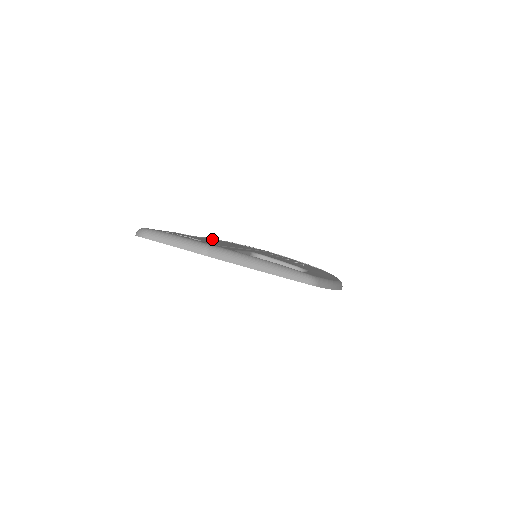
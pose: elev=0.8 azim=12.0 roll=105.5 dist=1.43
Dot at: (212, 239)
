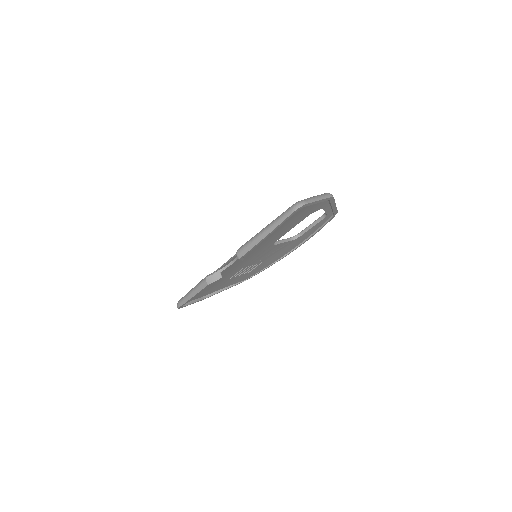
Dot at: occluded
